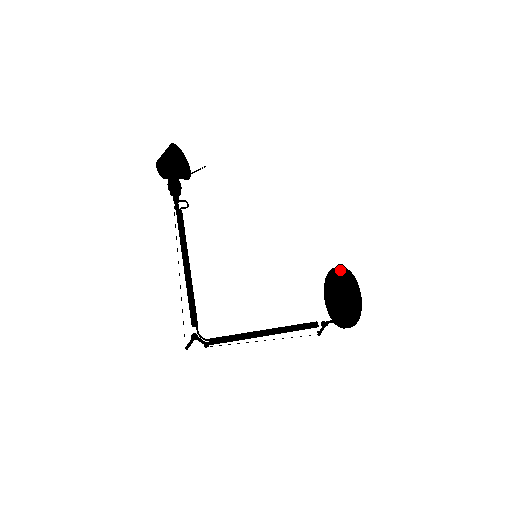
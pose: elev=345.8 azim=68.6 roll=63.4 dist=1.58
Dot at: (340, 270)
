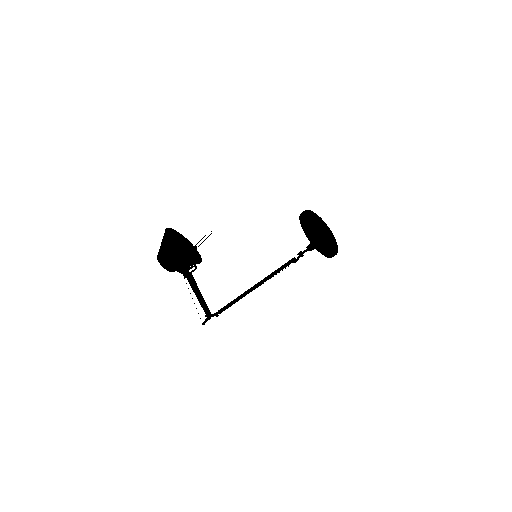
Dot at: (325, 233)
